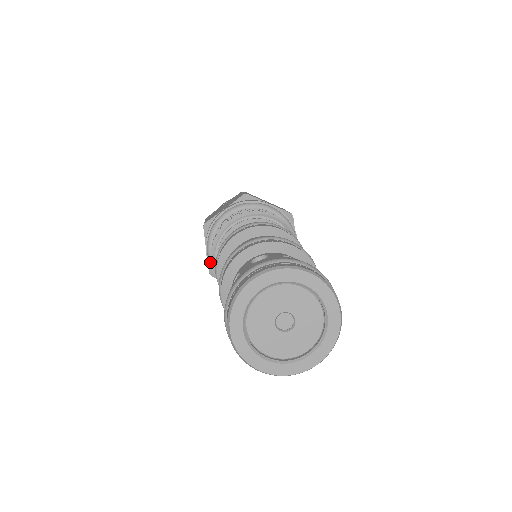
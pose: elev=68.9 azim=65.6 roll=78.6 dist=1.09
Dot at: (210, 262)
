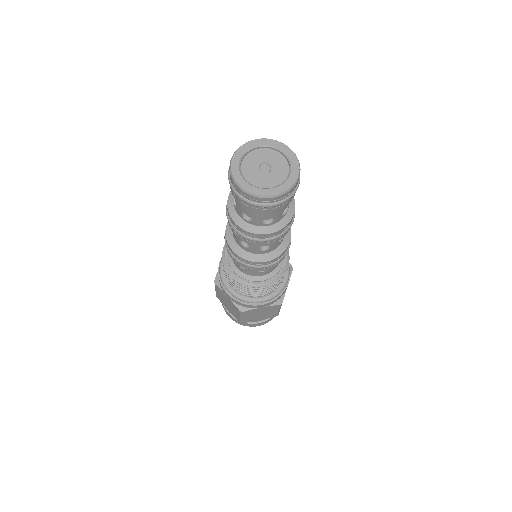
Dot at: (233, 295)
